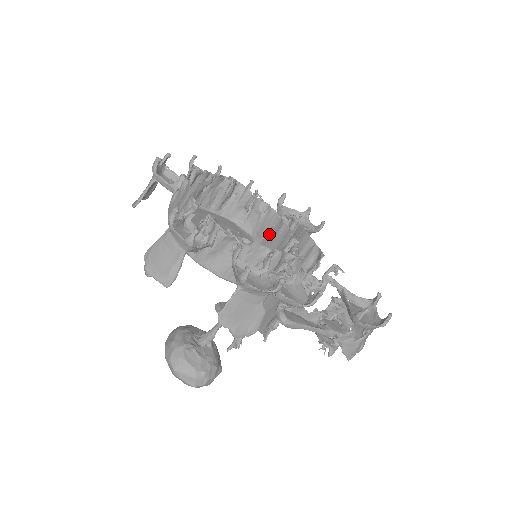
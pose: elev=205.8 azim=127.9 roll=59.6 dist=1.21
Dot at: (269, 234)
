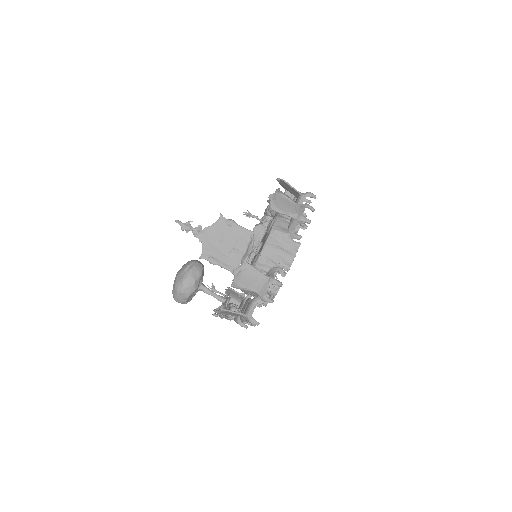
Dot at: occluded
